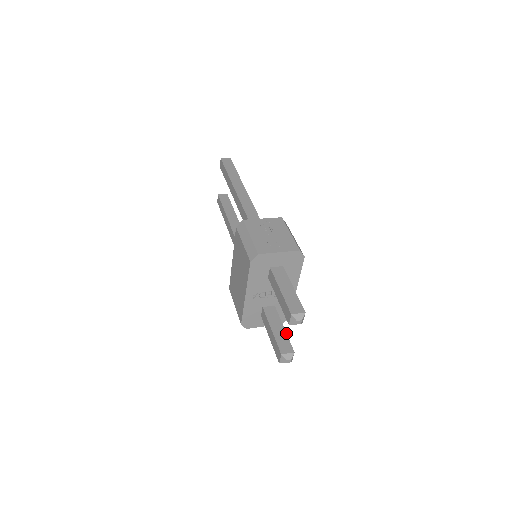
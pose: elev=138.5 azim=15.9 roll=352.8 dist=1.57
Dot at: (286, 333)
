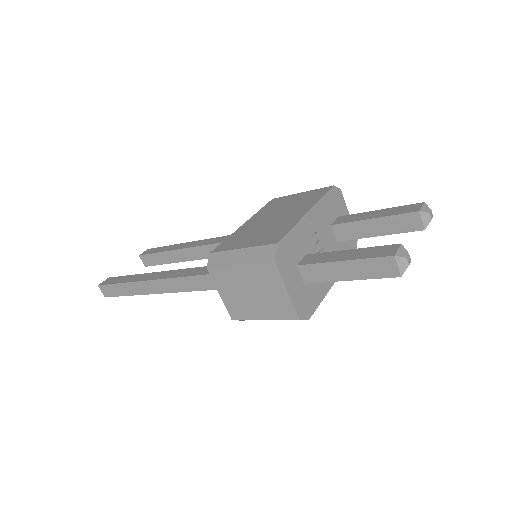
Dot at: occluded
